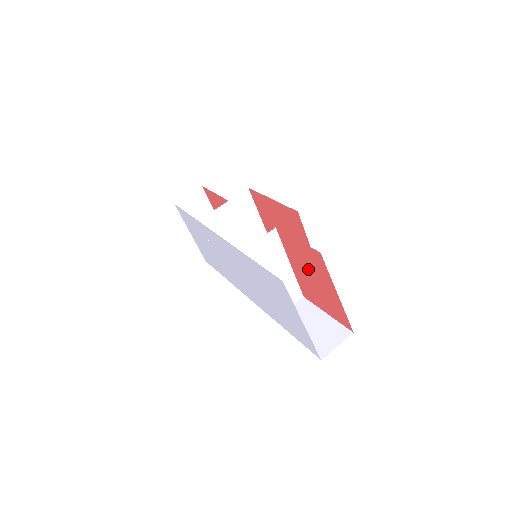
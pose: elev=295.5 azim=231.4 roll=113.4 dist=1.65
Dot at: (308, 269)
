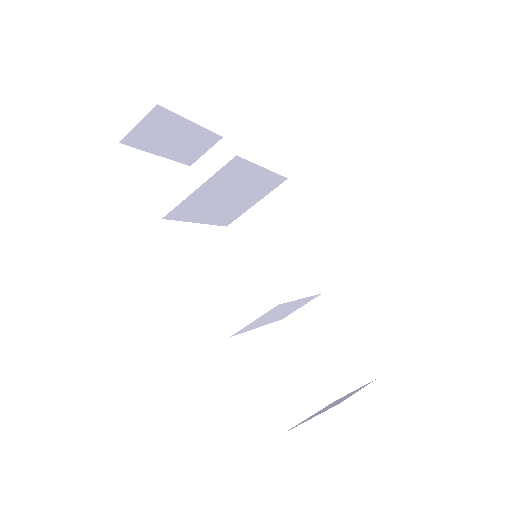
Dot at: occluded
